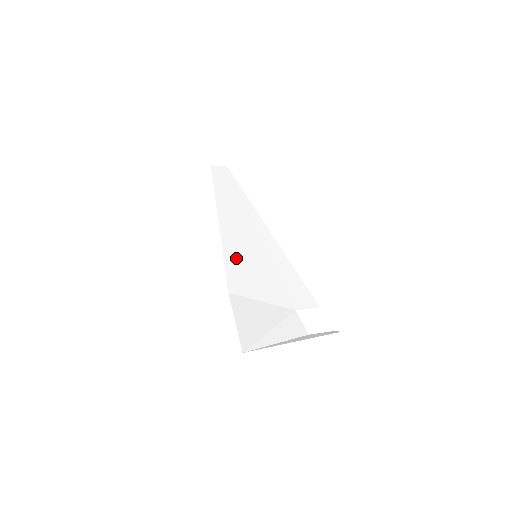
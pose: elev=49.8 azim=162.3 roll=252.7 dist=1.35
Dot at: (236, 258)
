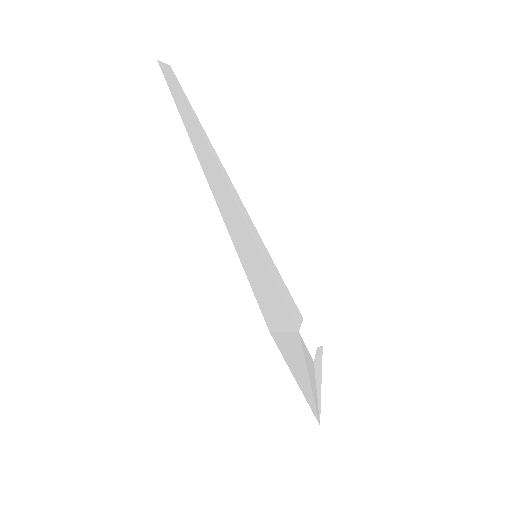
Dot at: (249, 266)
